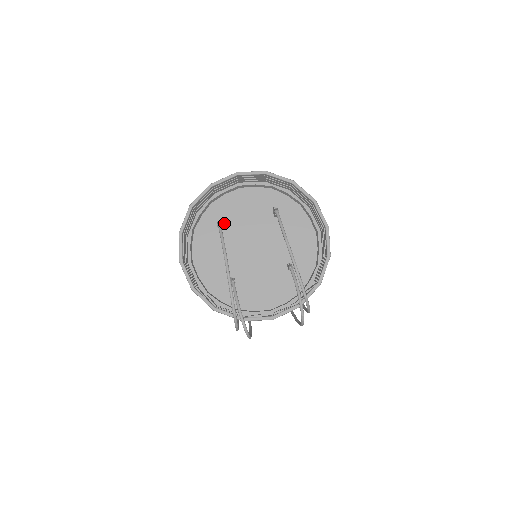
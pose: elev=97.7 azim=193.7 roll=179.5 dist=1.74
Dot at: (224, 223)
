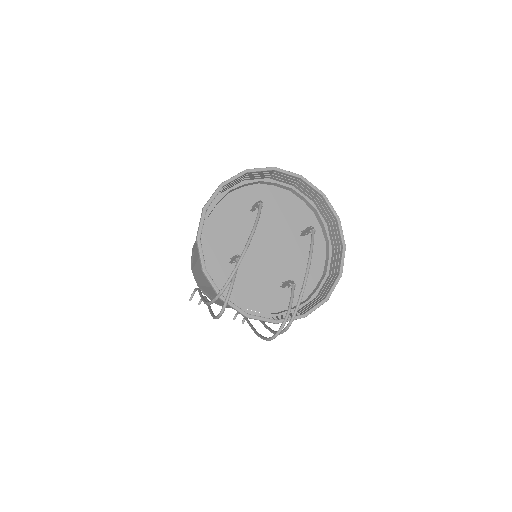
Dot at: occluded
